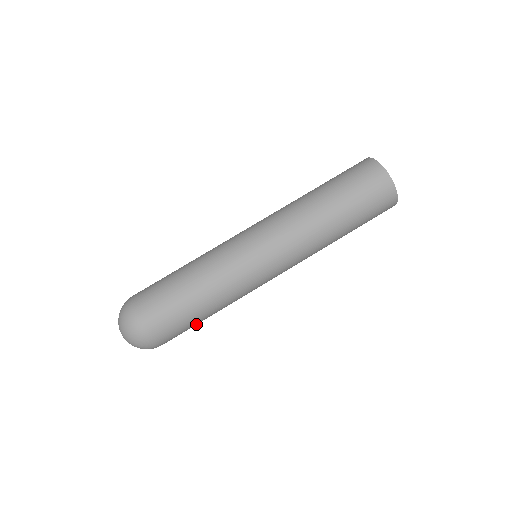
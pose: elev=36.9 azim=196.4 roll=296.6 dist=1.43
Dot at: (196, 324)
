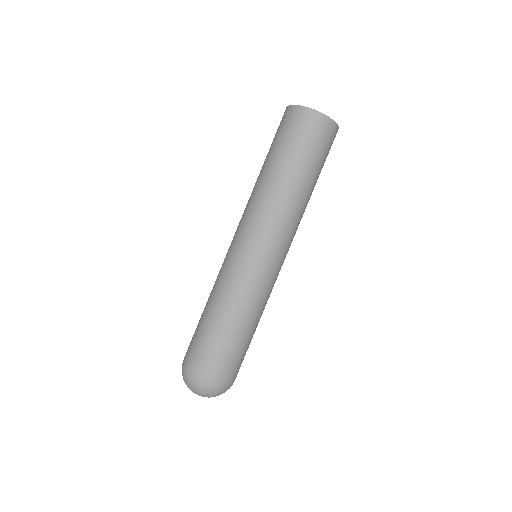
Dot at: (242, 346)
